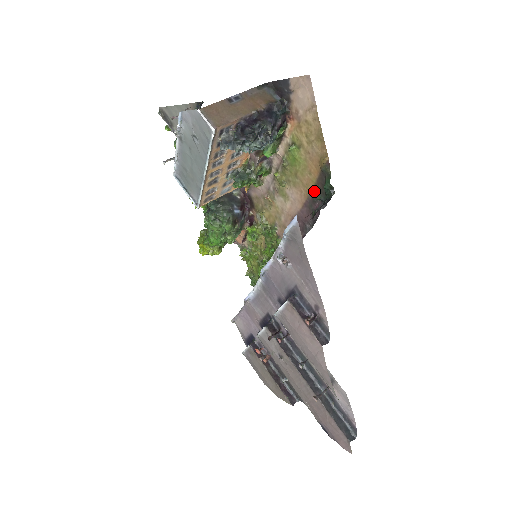
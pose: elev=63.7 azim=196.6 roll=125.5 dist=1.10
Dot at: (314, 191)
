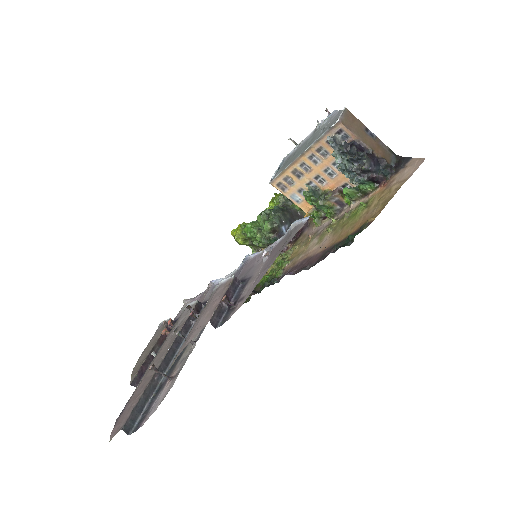
Dot at: (340, 242)
